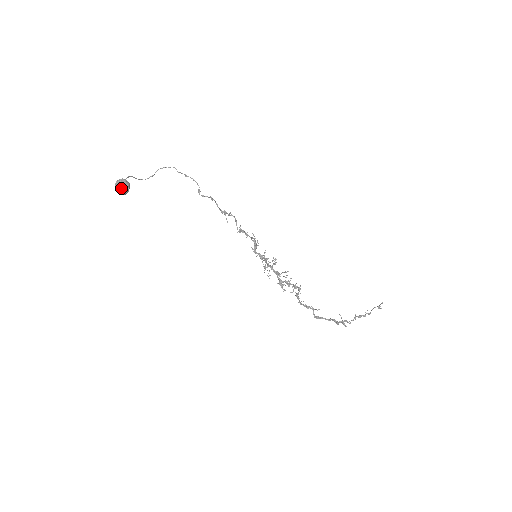
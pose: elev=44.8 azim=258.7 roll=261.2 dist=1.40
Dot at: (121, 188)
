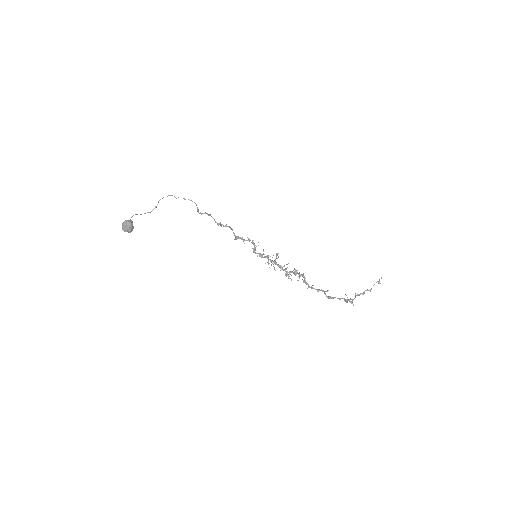
Dot at: (125, 229)
